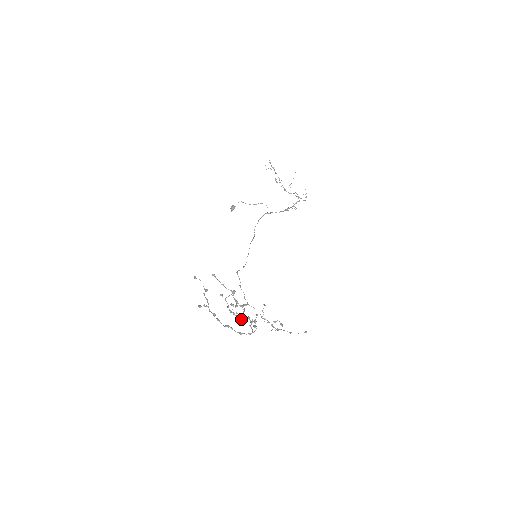
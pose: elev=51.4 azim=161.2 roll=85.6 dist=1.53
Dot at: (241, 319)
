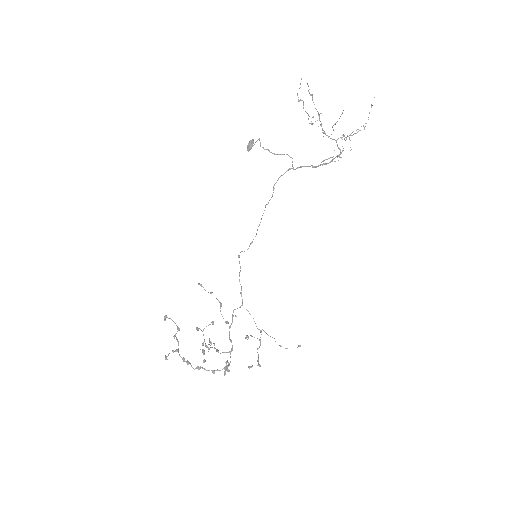
Dot at: (218, 352)
